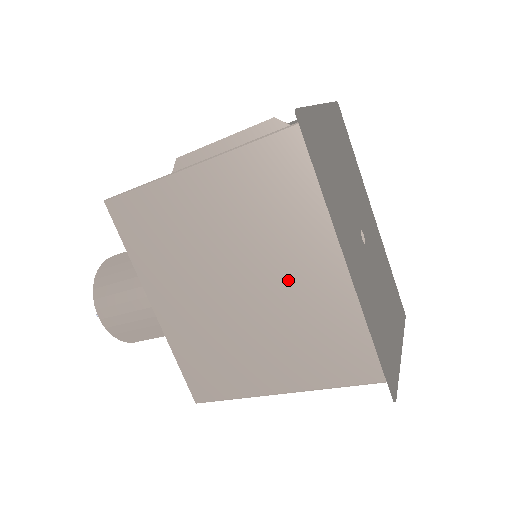
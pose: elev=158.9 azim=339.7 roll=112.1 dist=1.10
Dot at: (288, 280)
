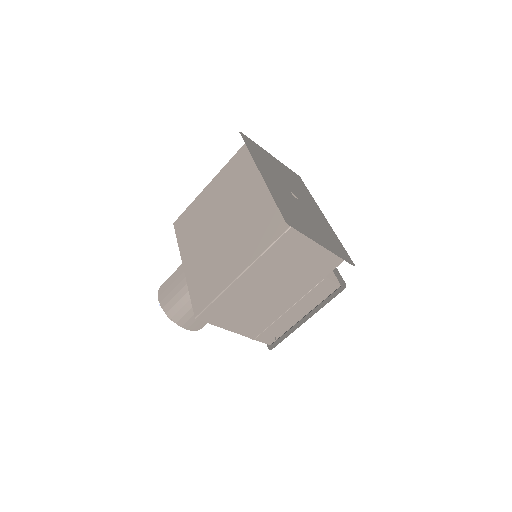
Dot at: (243, 205)
